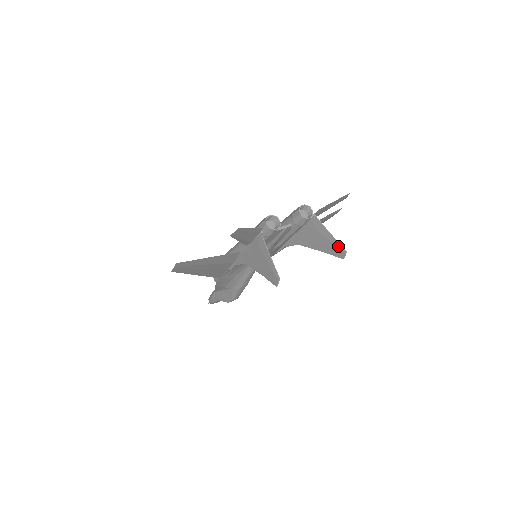
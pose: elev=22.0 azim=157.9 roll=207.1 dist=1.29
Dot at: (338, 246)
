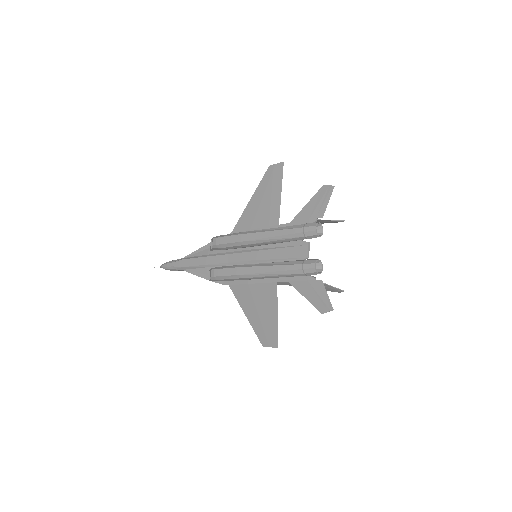
Dot at: occluded
